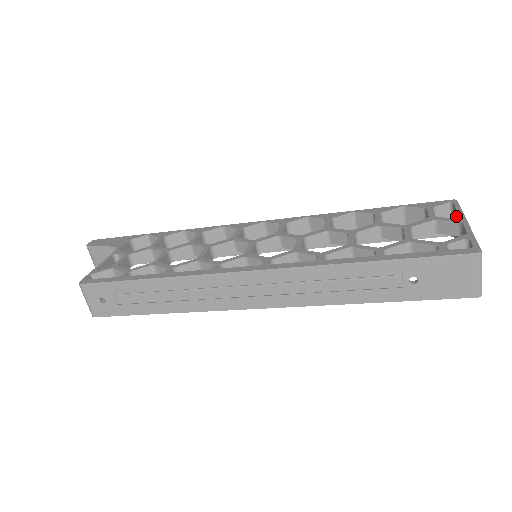
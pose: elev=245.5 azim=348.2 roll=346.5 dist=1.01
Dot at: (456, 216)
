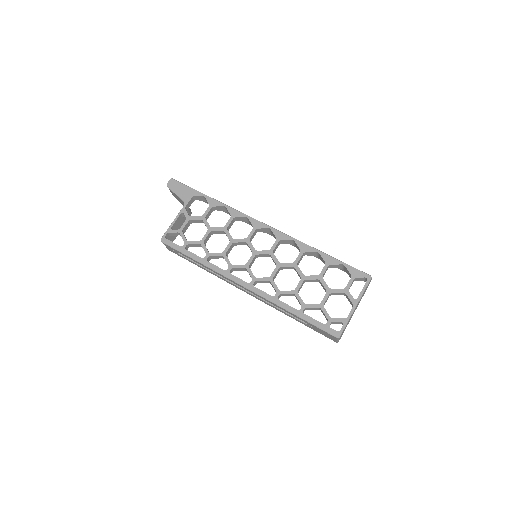
Dot at: (362, 290)
